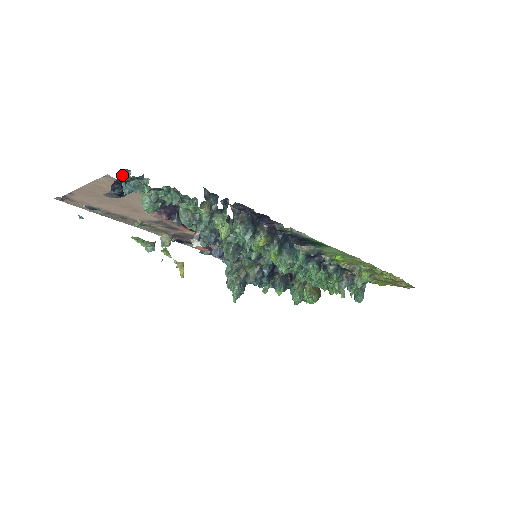
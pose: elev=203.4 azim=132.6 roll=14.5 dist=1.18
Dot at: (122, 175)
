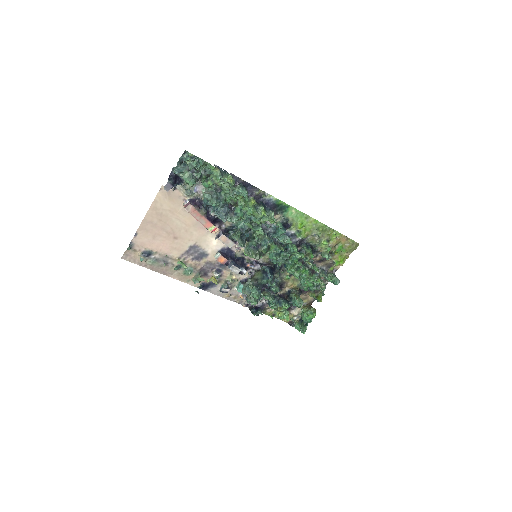
Dot at: (172, 171)
